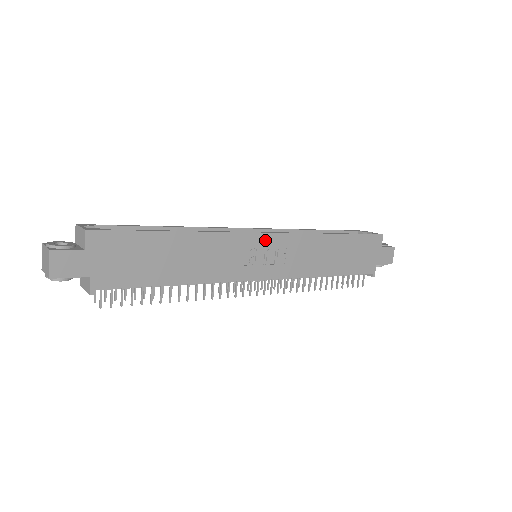
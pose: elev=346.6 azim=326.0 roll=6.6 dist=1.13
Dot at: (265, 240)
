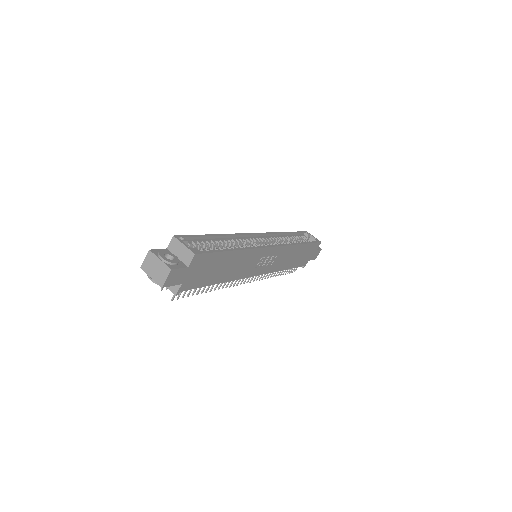
Dot at: (271, 251)
